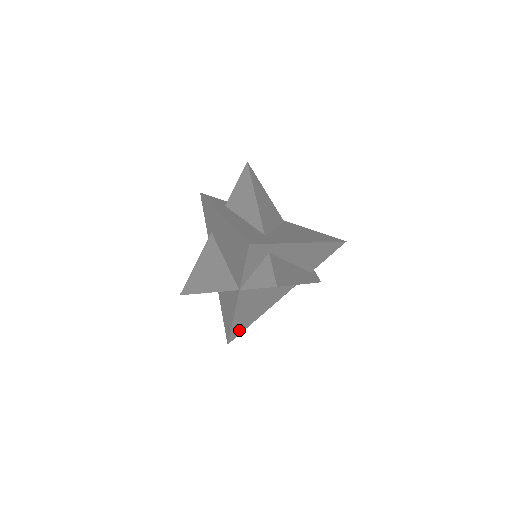
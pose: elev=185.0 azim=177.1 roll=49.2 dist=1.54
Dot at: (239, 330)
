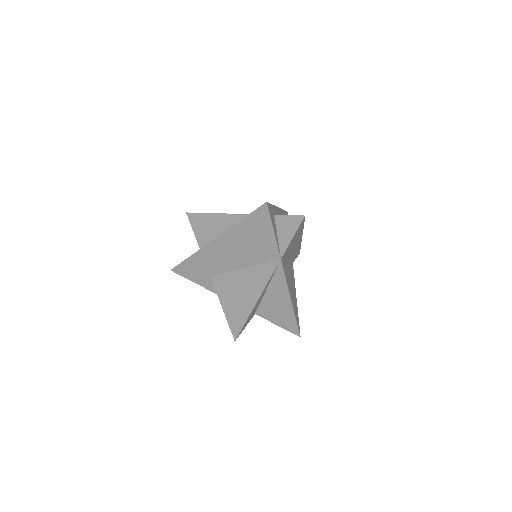
Dot at: (297, 317)
